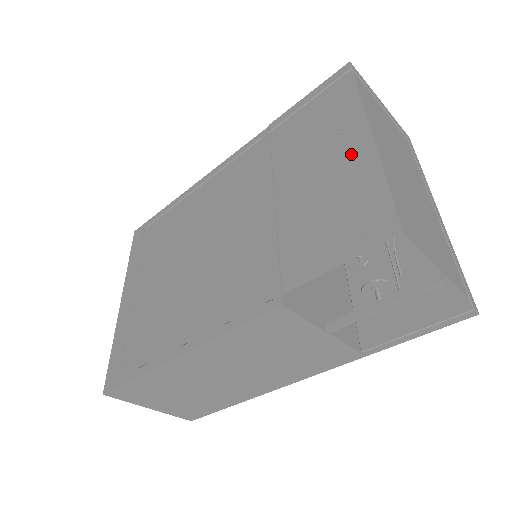
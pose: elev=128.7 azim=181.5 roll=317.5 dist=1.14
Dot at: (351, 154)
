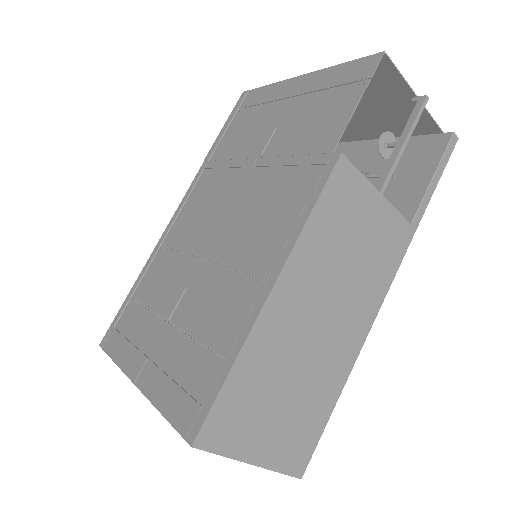
Dot at: (298, 90)
